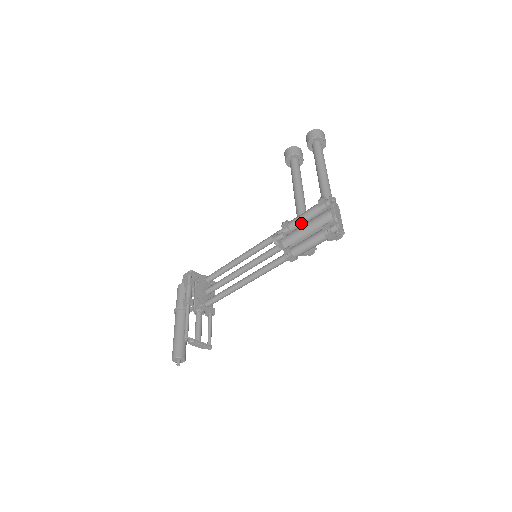
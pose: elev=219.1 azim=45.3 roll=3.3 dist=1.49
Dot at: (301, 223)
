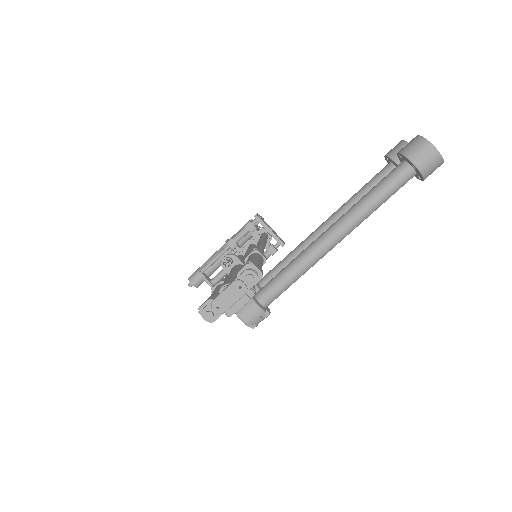
Dot at: occluded
